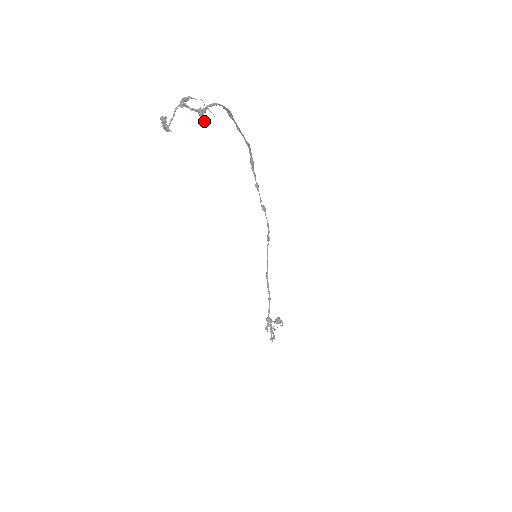
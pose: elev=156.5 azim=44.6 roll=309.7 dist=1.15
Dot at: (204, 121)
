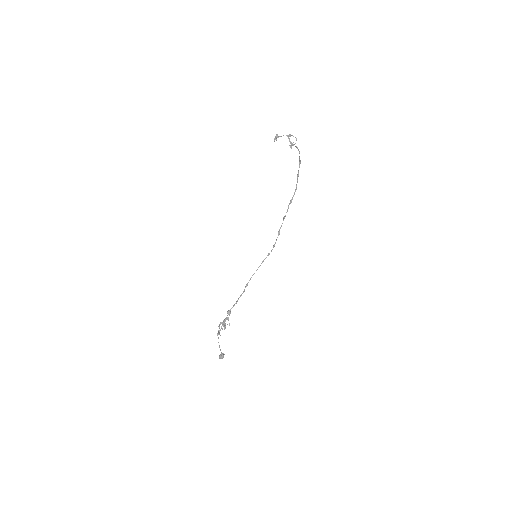
Dot at: (291, 147)
